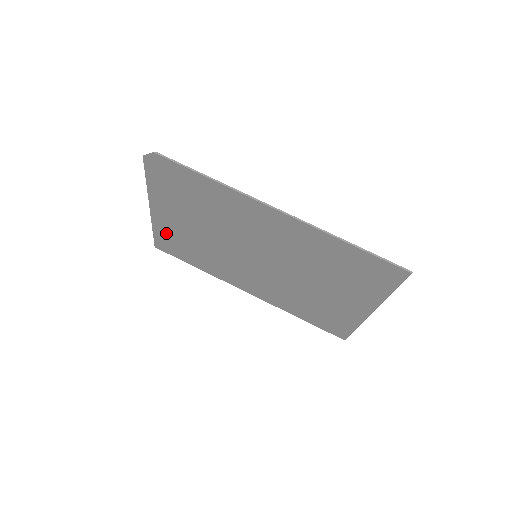
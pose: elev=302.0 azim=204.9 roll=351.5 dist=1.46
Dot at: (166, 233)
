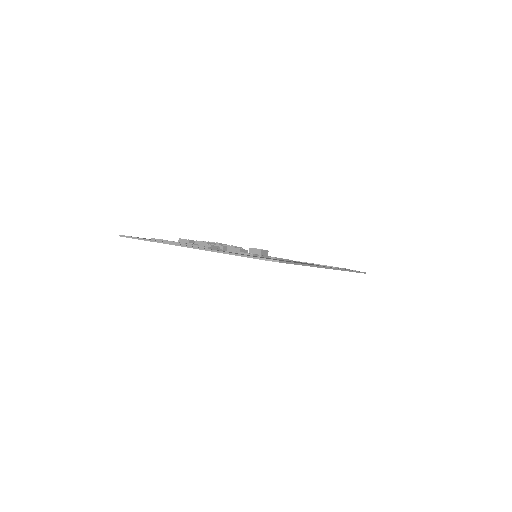
Dot at: occluded
